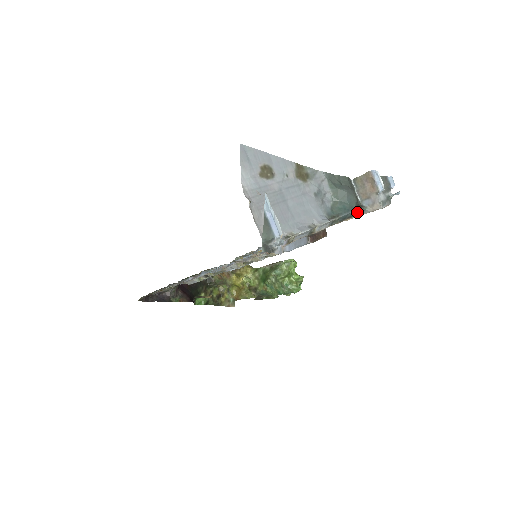
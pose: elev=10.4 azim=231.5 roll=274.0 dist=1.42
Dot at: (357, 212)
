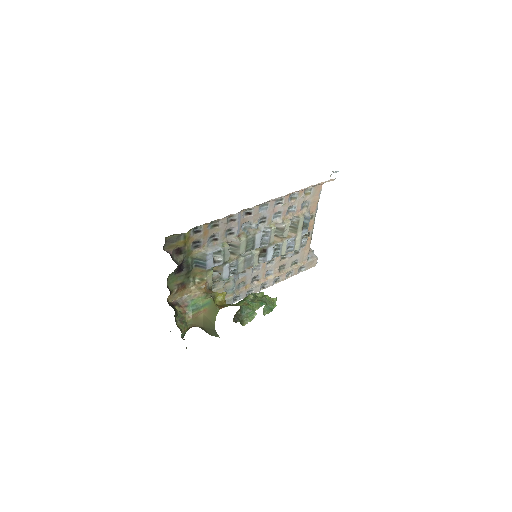
Dot at: (308, 253)
